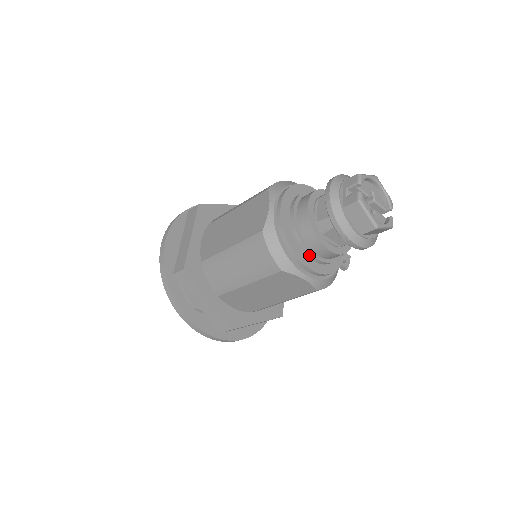
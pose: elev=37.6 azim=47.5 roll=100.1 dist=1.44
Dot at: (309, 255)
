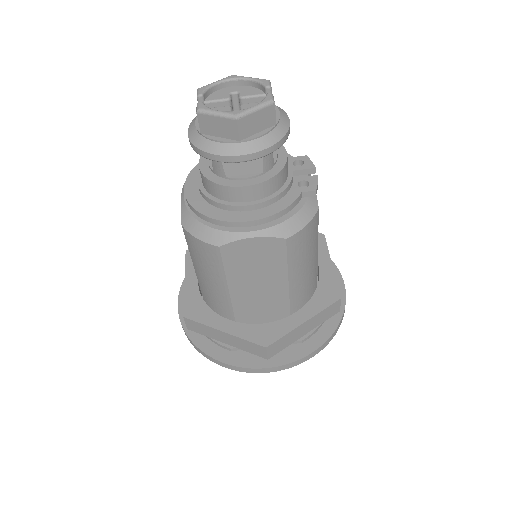
Dot at: (236, 209)
